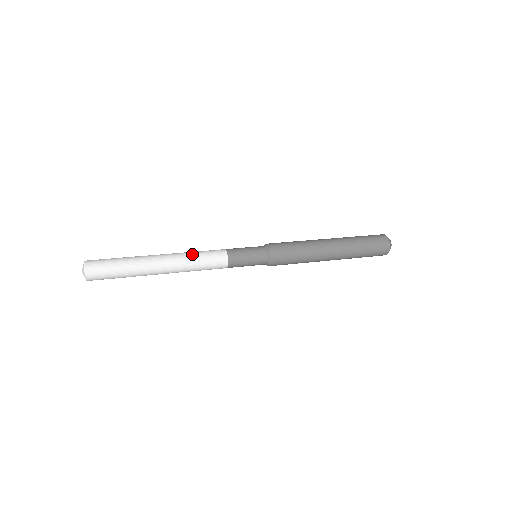
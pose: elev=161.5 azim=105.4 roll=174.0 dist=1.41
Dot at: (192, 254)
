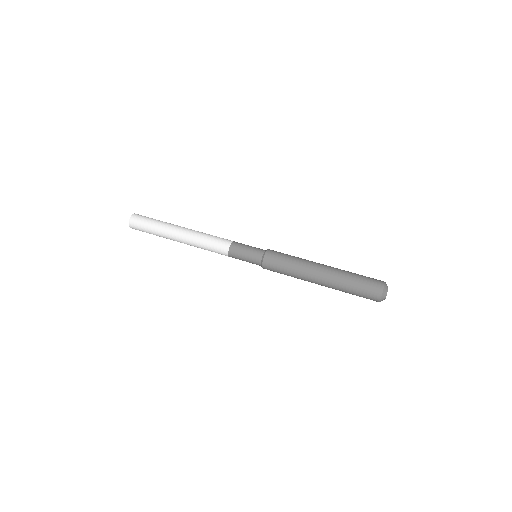
Dot at: (202, 240)
